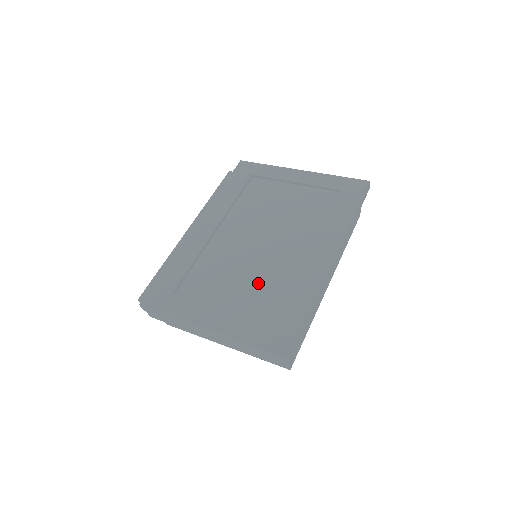
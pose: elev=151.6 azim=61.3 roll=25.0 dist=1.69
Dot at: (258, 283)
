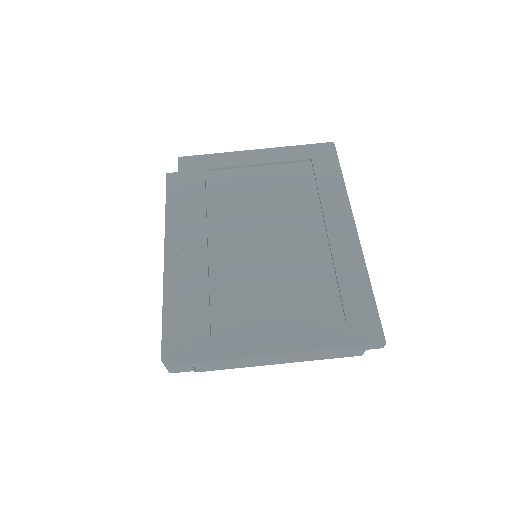
Dot at: (298, 282)
